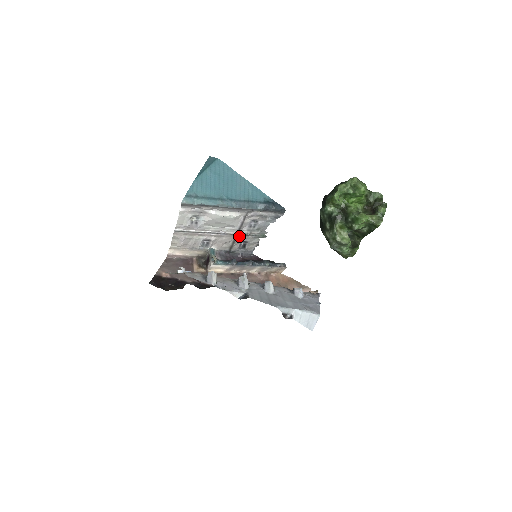
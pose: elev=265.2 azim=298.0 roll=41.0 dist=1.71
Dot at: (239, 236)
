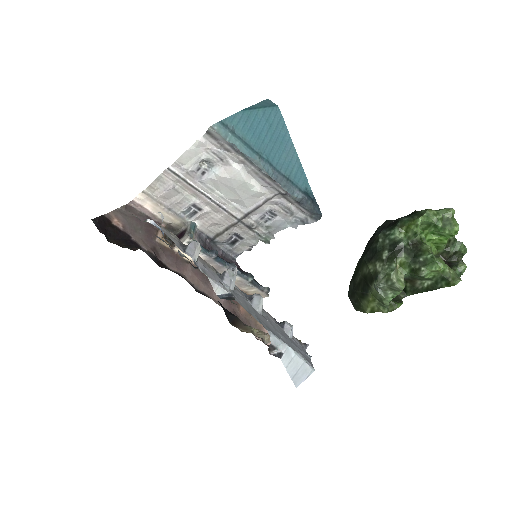
Dot at: (240, 224)
